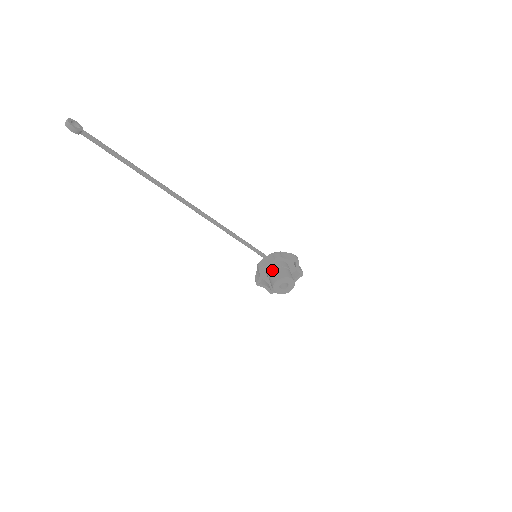
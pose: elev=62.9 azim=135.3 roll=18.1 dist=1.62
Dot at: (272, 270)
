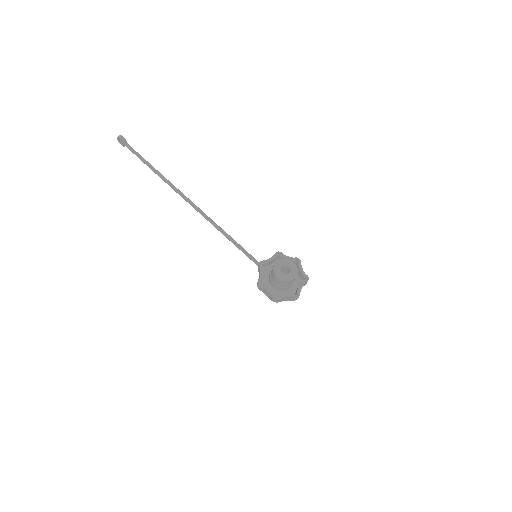
Dot at: occluded
